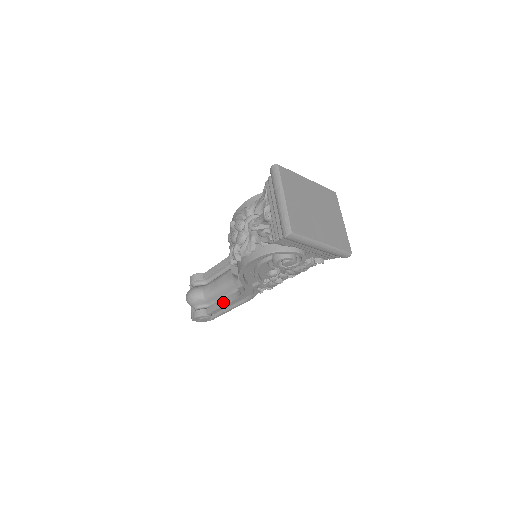
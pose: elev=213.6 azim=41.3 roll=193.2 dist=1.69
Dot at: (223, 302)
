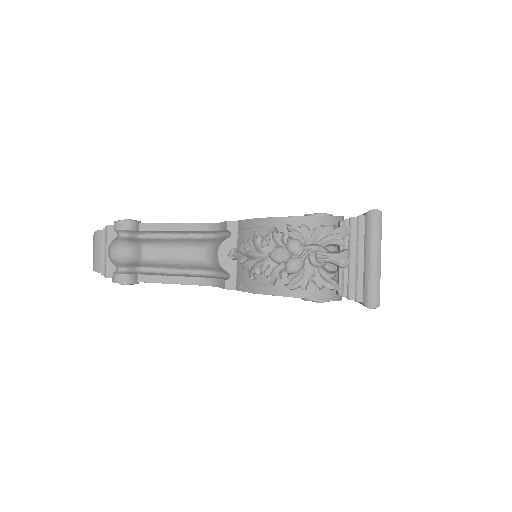
Dot at: (174, 279)
